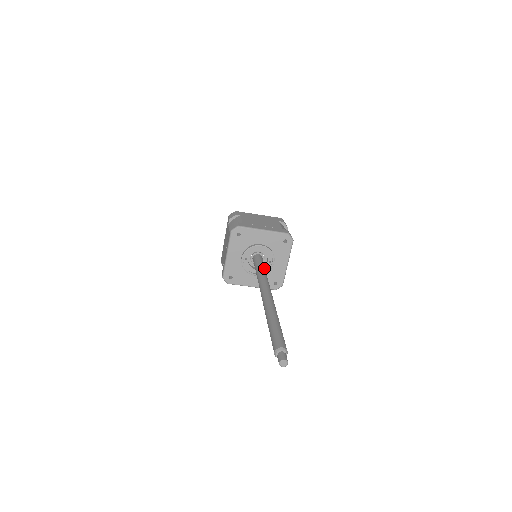
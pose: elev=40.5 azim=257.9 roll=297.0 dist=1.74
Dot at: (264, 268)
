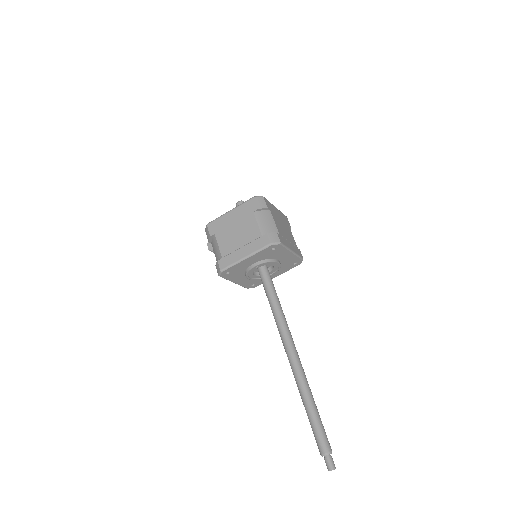
Dot at: occluded
